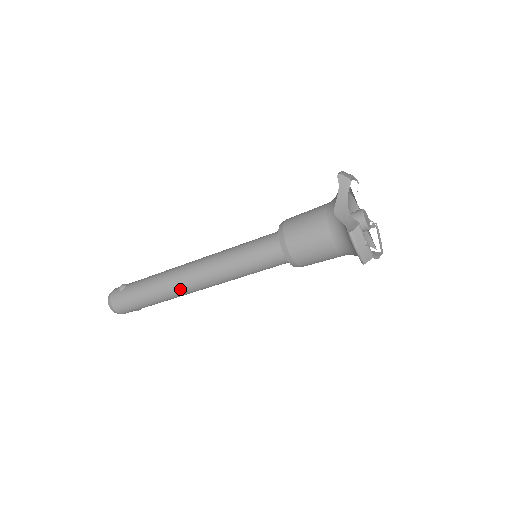
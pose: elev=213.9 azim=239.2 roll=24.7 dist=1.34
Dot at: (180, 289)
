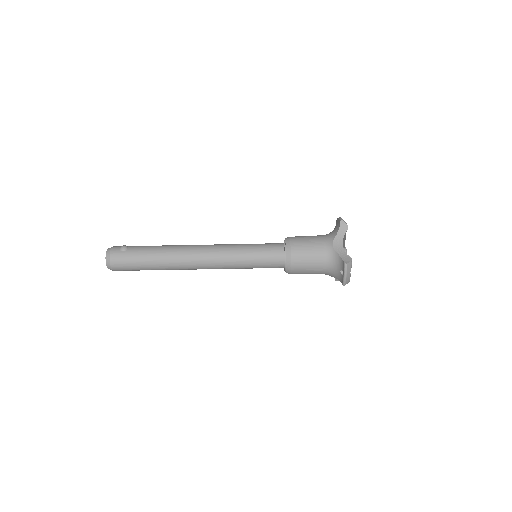
Dot at: (185, 265)
